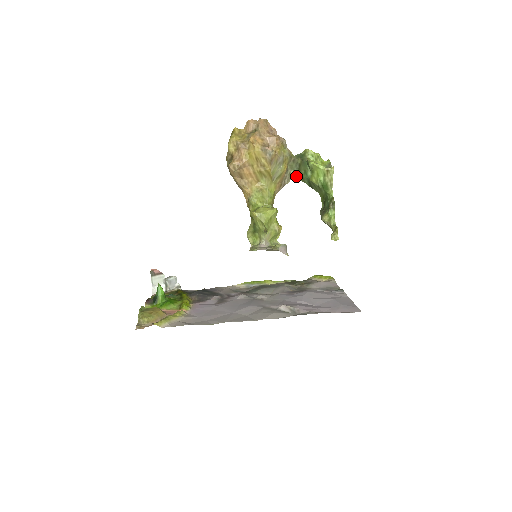
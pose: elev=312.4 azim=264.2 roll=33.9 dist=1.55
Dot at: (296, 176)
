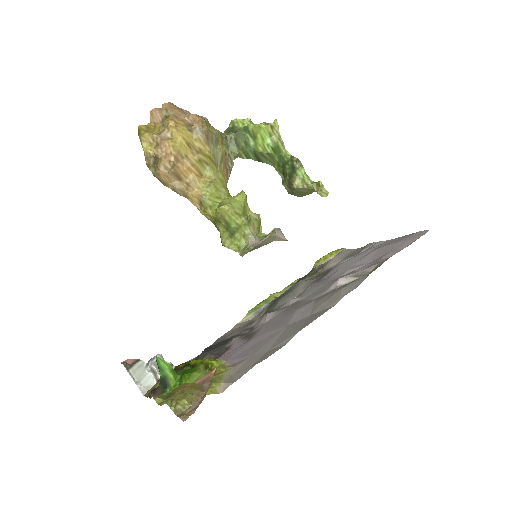
Dot at: (237, 155)
